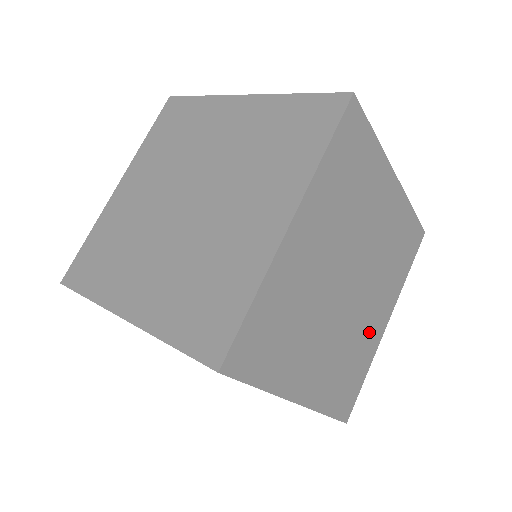
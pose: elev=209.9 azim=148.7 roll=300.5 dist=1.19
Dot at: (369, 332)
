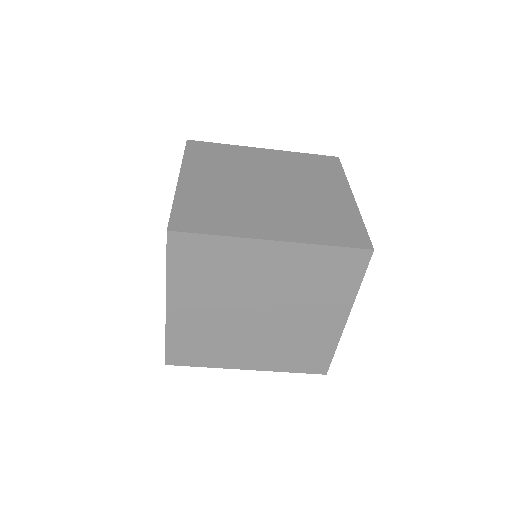
Dot at: (330, 203)
